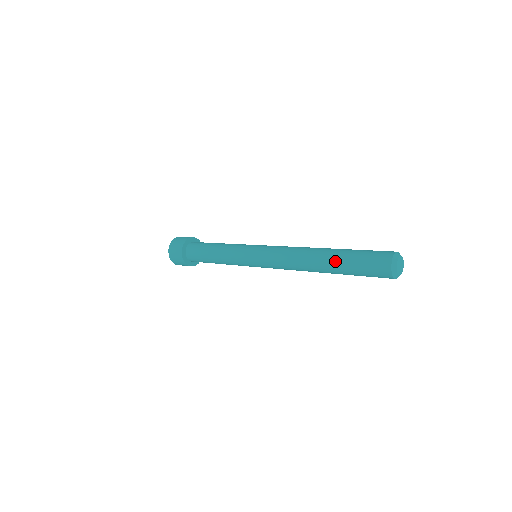
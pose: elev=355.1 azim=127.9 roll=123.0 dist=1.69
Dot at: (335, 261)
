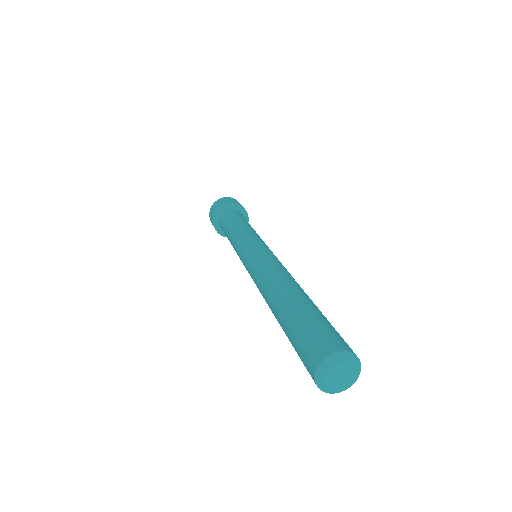
Dot at: occluded
